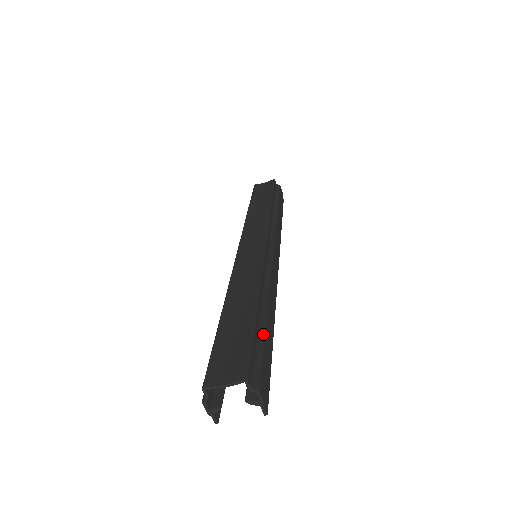
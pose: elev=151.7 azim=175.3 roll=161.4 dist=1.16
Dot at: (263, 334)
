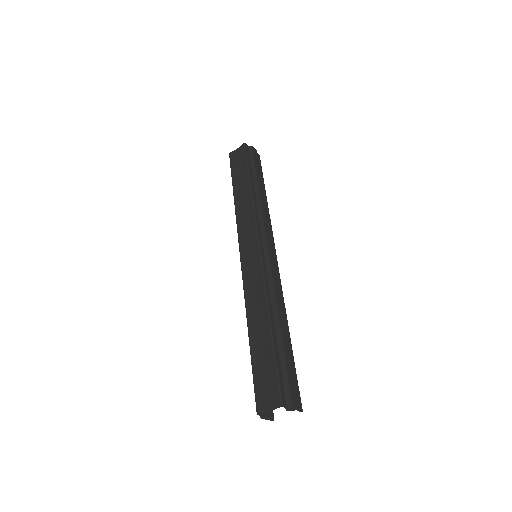
Dot at: (282, 353)
